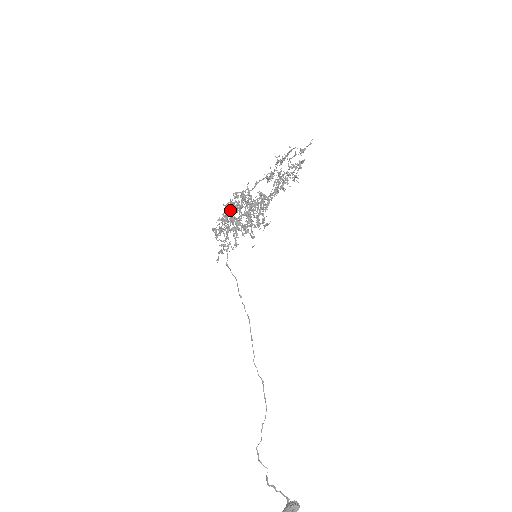
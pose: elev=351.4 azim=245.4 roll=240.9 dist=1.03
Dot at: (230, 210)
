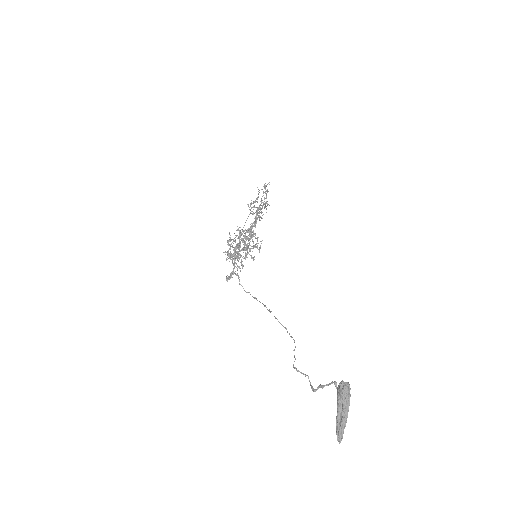
Dot at: occluded
